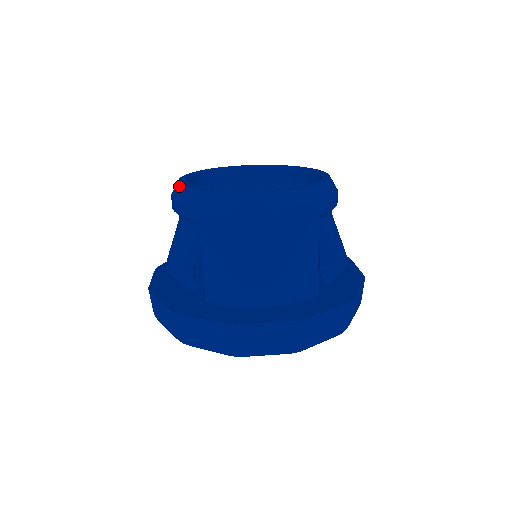
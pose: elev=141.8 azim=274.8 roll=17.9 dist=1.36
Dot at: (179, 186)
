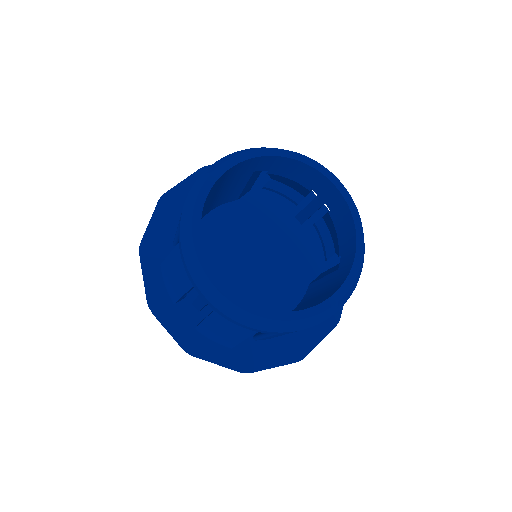
Dot at: (237, 309)
